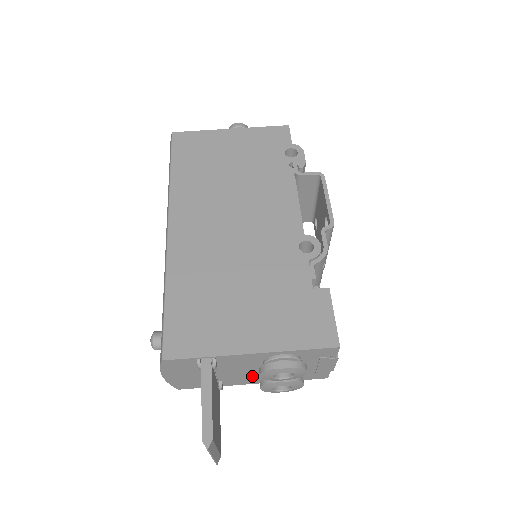
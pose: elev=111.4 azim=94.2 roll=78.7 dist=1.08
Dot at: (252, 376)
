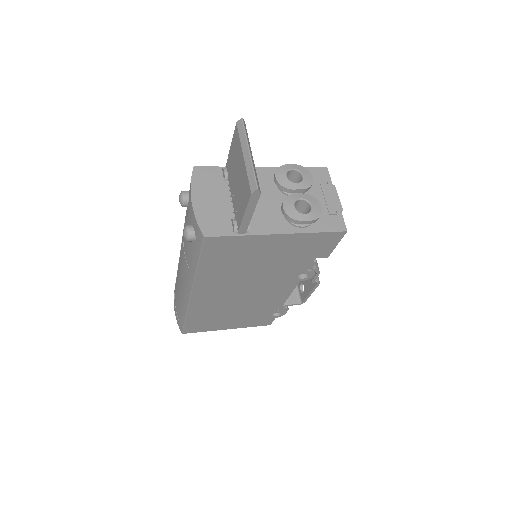
Dot at: (273, 214)
